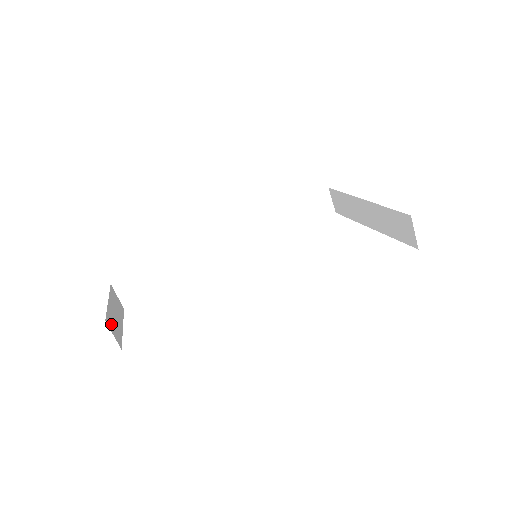
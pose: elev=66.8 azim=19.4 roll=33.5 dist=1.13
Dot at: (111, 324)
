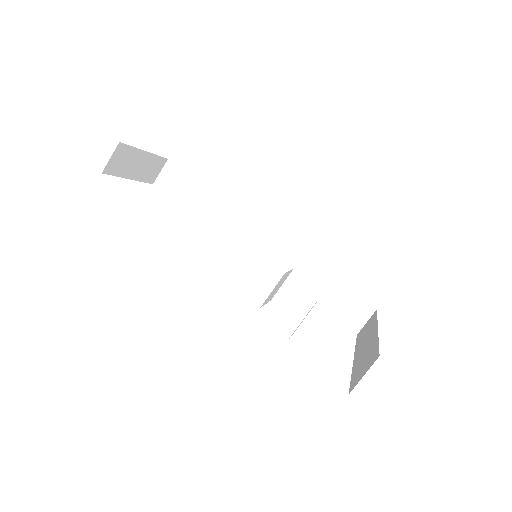
Dot at: (122, 154)
